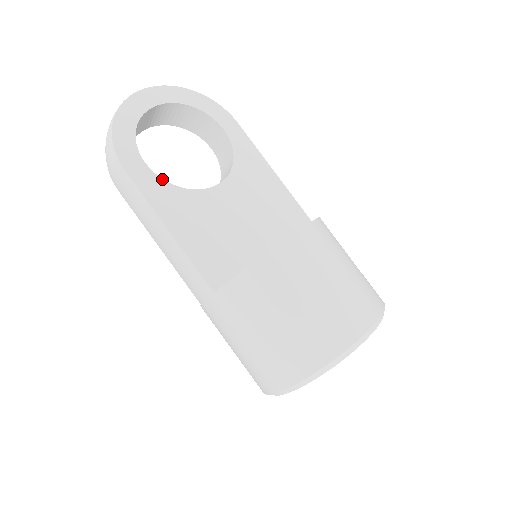
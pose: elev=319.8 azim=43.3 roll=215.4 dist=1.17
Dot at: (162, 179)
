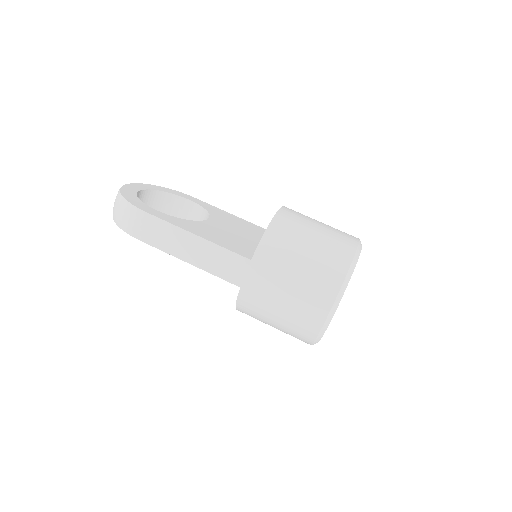
Dot at: (173, 216)
